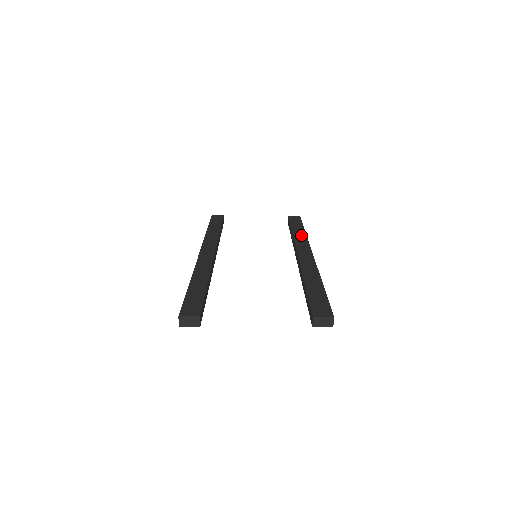
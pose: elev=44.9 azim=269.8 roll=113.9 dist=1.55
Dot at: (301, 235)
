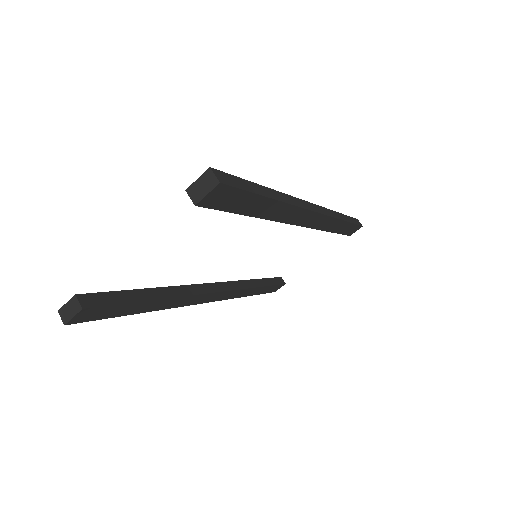
Dot at: occluded
